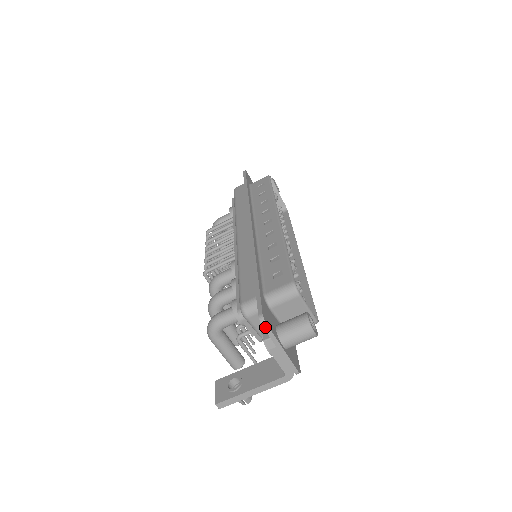
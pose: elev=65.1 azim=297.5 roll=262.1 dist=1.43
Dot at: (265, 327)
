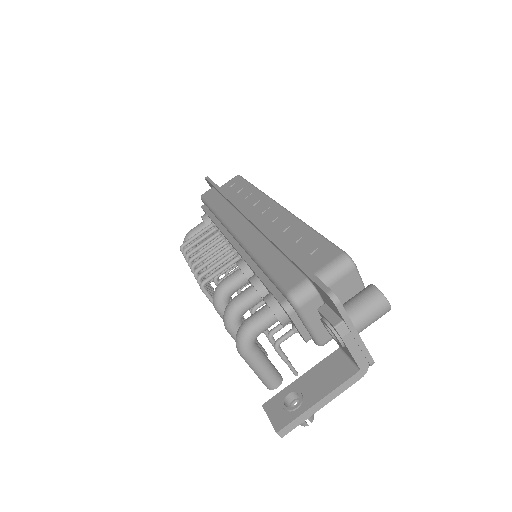
Dot at: (338, 306)
